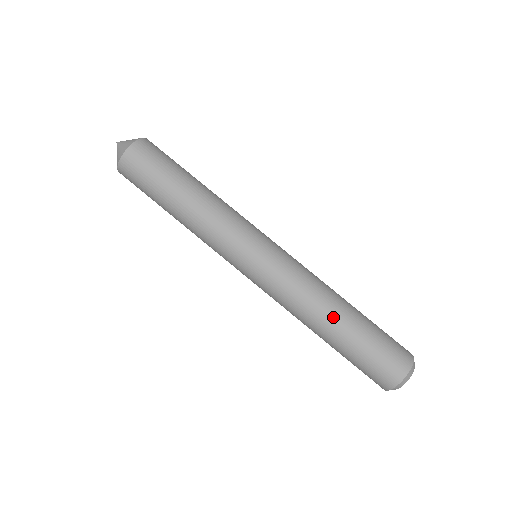
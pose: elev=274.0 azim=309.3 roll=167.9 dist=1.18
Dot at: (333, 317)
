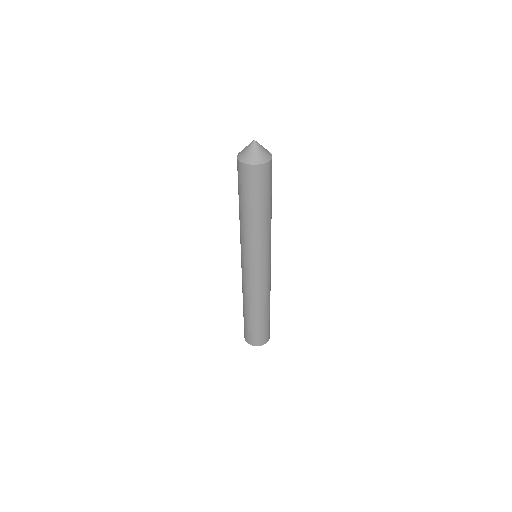
Dot at: (246, 307)
